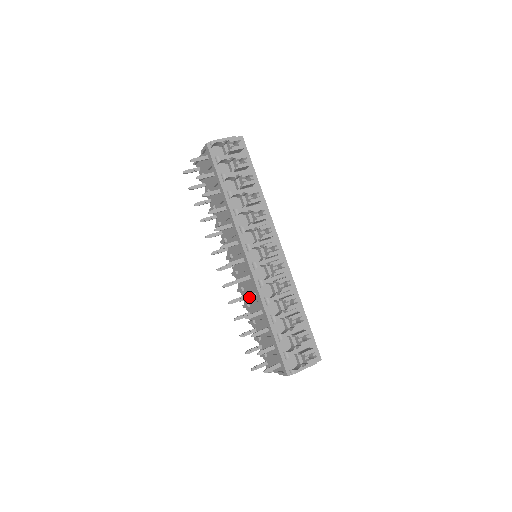
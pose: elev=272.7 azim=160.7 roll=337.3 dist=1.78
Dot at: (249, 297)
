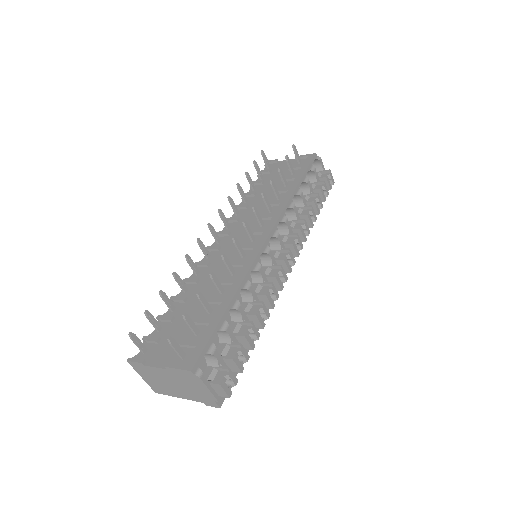
Dot at: (230, 266)
